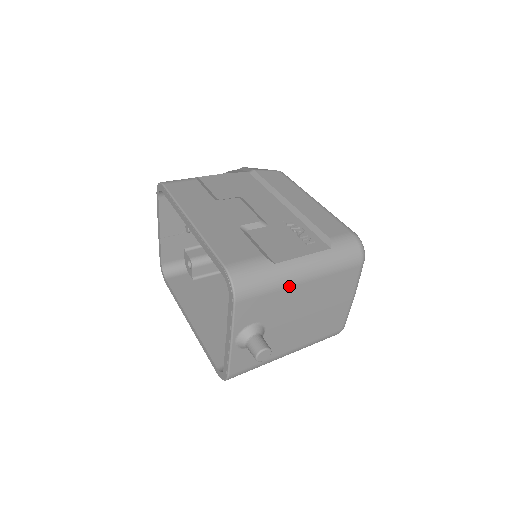
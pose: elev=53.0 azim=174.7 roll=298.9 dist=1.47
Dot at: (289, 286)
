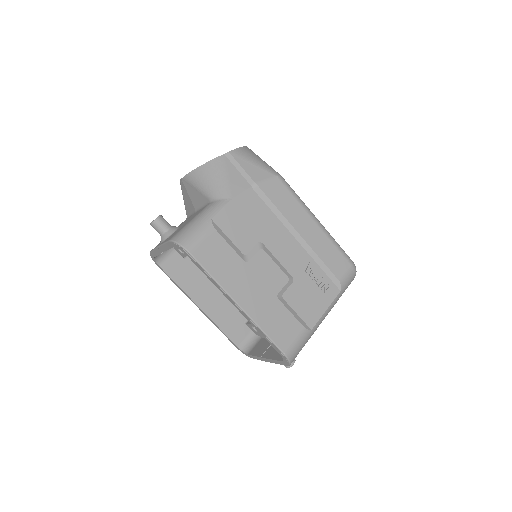
Dot at: occluded
